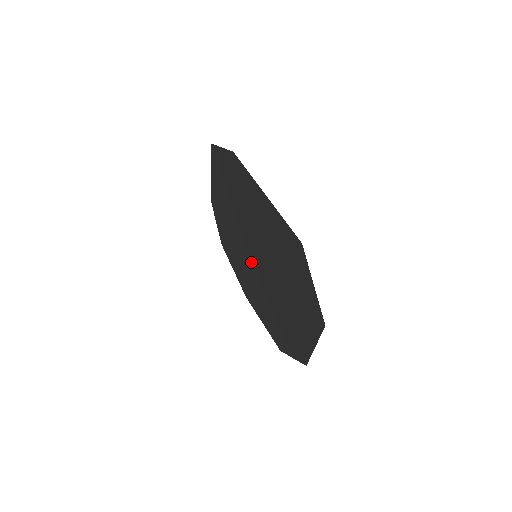
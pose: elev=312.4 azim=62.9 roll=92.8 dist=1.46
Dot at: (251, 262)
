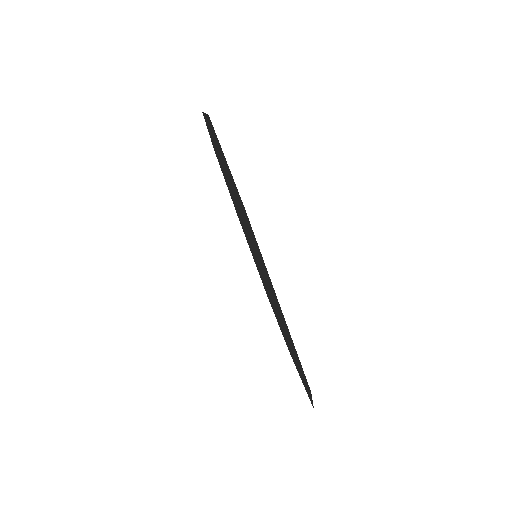
Dot at: (249, 240)
